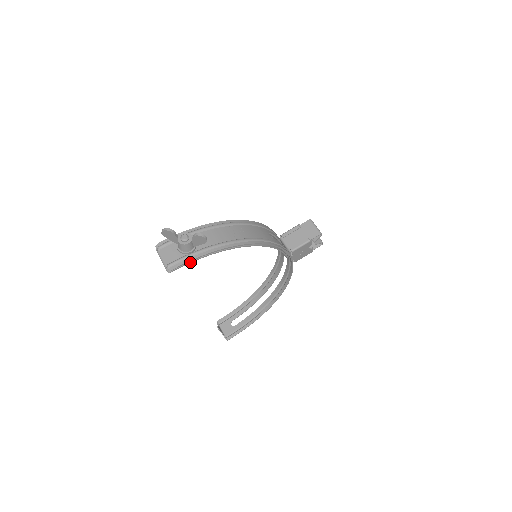
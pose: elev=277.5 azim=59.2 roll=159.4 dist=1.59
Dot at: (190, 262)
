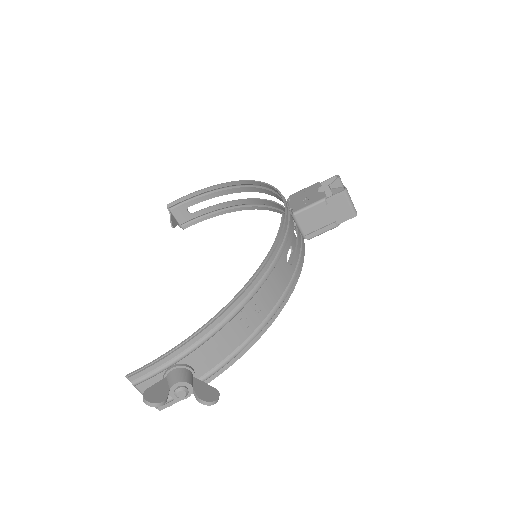
Dot at: occluded
